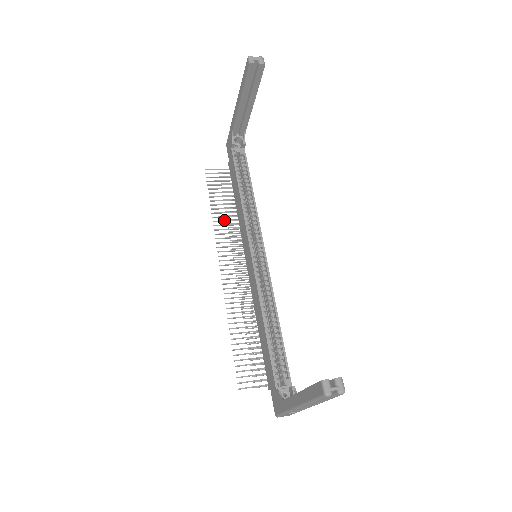
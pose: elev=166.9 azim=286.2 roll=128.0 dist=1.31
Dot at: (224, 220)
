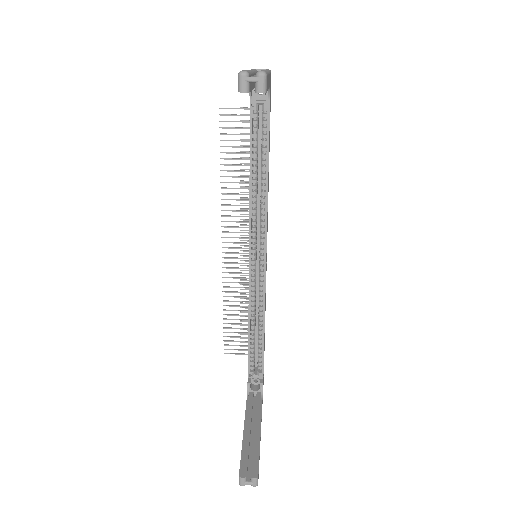
Dot at: occluded
